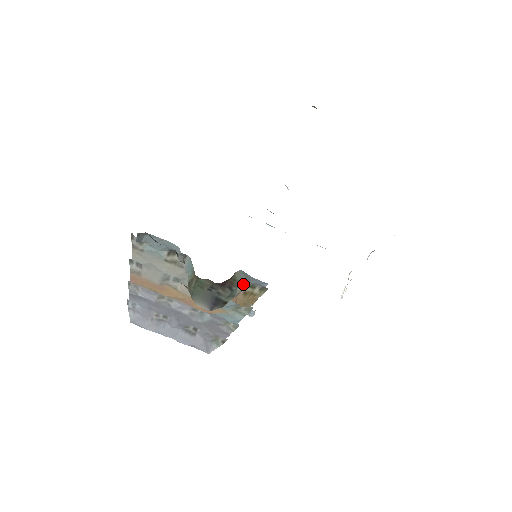
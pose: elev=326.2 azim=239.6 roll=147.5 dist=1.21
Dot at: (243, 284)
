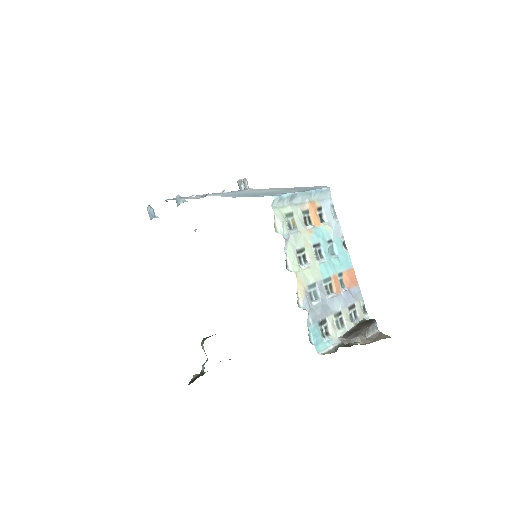
Dot at: occluded
